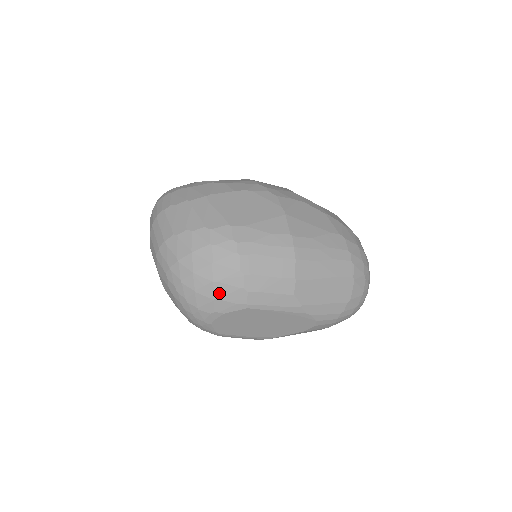
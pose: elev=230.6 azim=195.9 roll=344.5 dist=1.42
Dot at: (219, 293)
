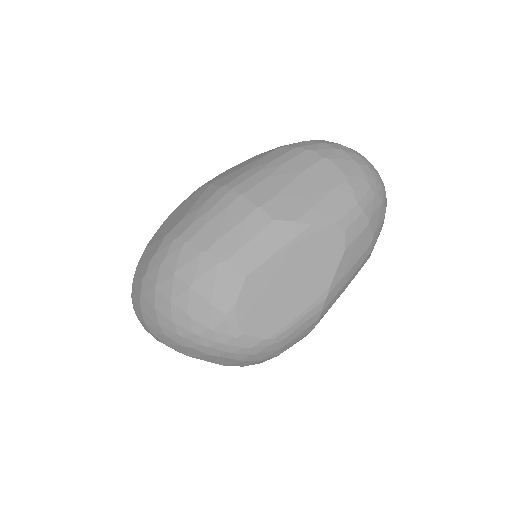
Dot at: (206, 291)
